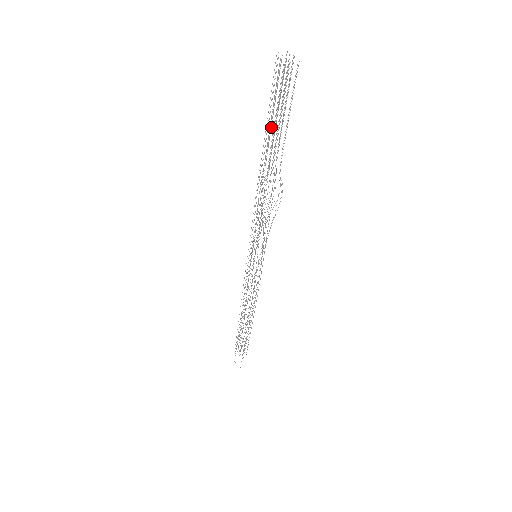
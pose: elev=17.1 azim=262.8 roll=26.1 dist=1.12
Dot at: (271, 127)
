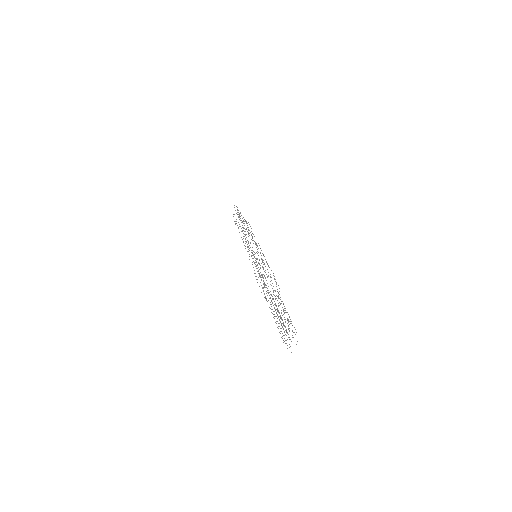
Dot at: (275, 303)
